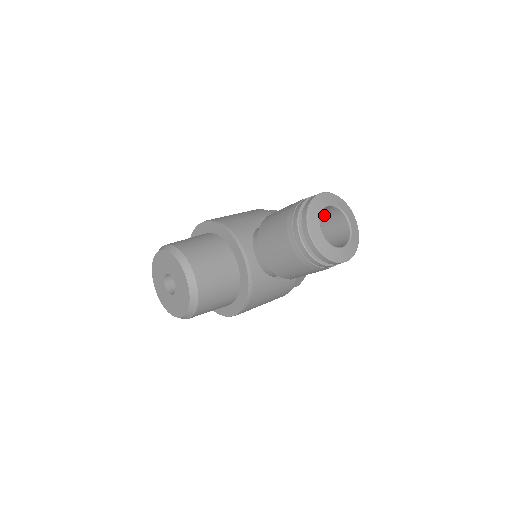
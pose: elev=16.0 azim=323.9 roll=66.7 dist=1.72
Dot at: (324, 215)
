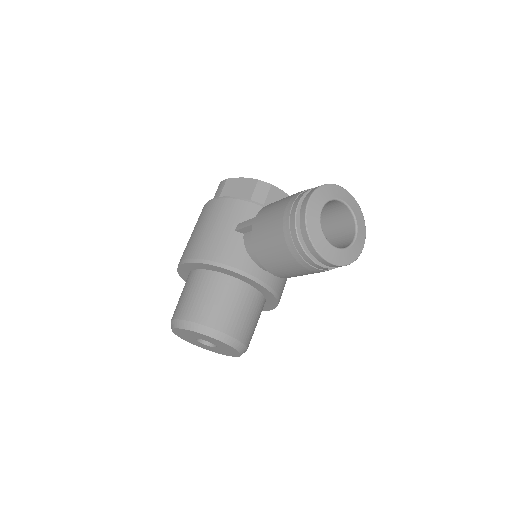
Dot at: occluded
